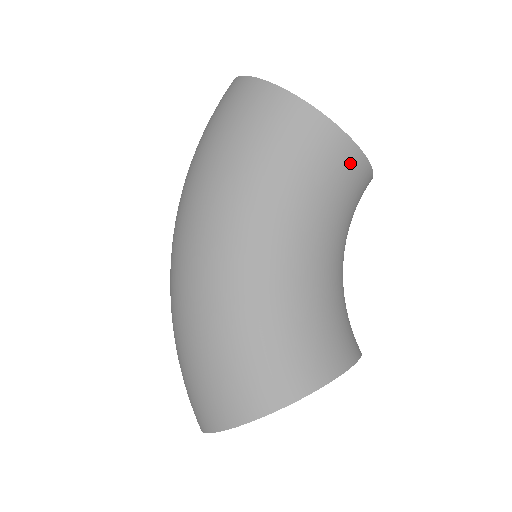
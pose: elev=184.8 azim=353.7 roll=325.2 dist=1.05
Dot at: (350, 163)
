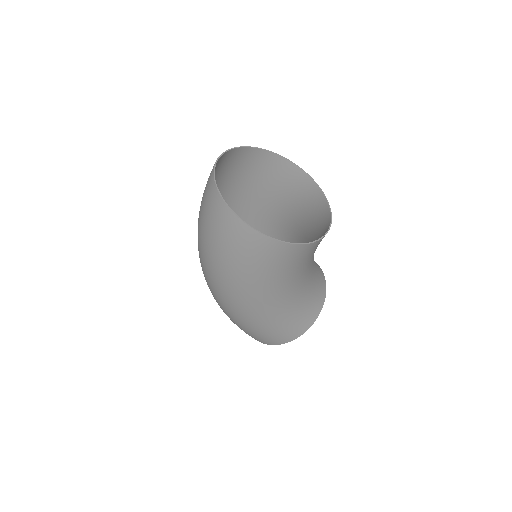
Dot at: (318, 244)
